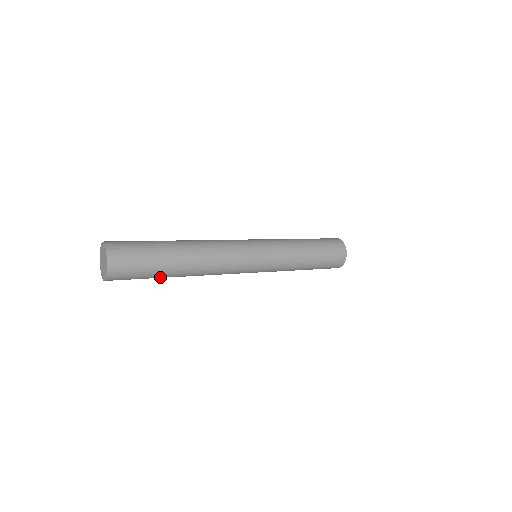
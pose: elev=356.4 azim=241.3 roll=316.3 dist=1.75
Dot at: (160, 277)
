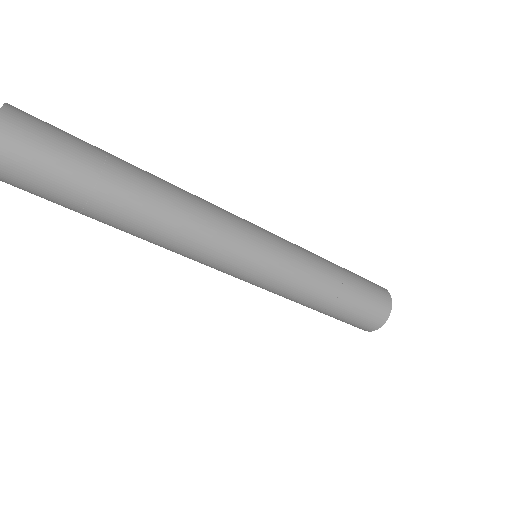
Dot at: (98, 183)
